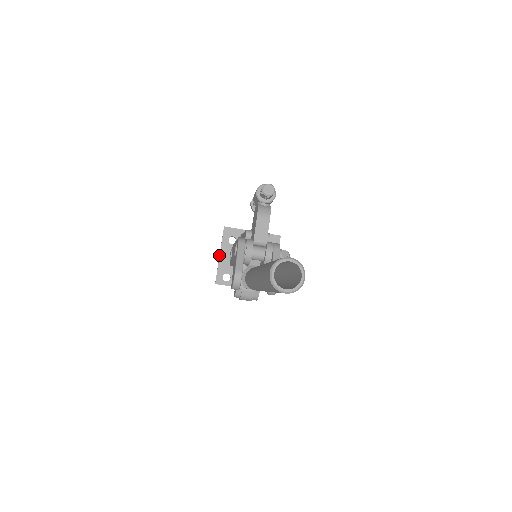
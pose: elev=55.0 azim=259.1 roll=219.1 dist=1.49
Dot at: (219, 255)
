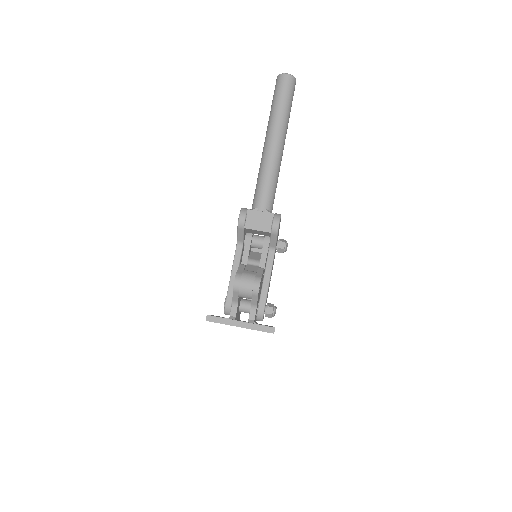
Dot at: occluded
